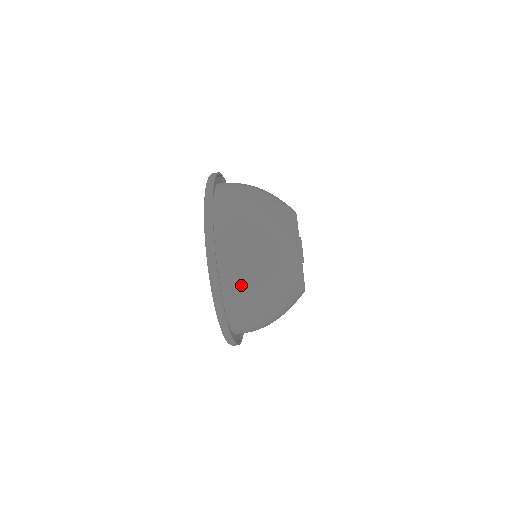
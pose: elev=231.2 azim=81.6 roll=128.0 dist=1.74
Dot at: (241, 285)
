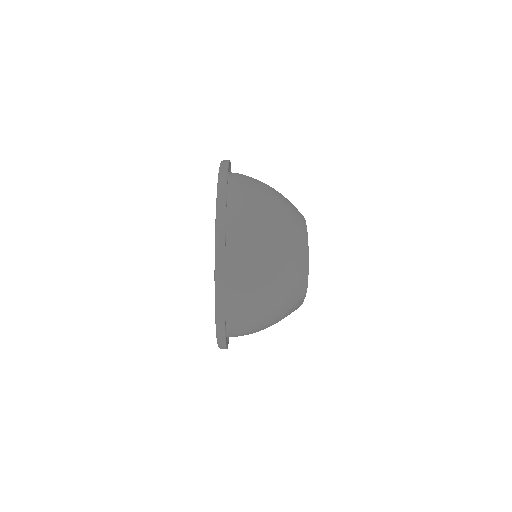
Dot at: (246, 260)
